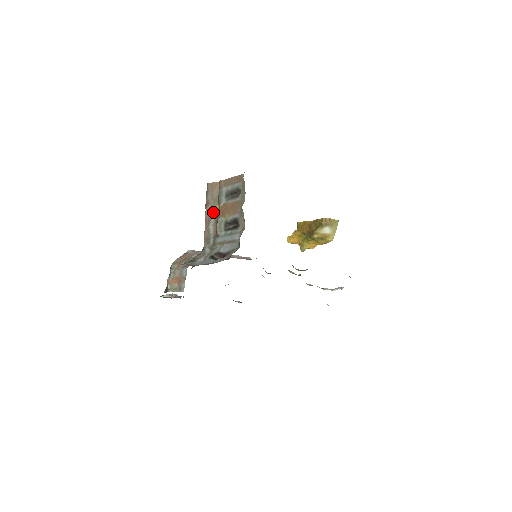
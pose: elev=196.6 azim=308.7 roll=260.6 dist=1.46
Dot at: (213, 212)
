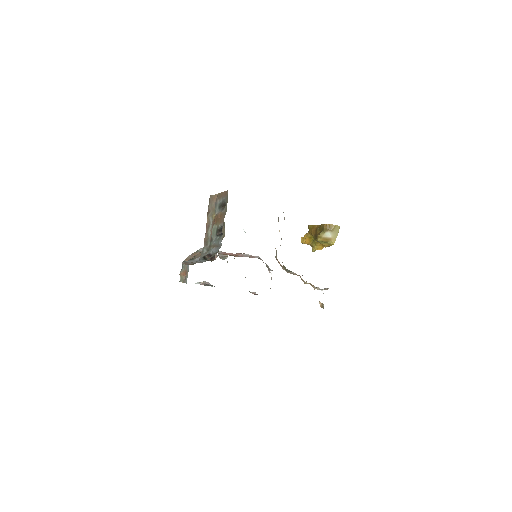
Dot at: (211, 220)
